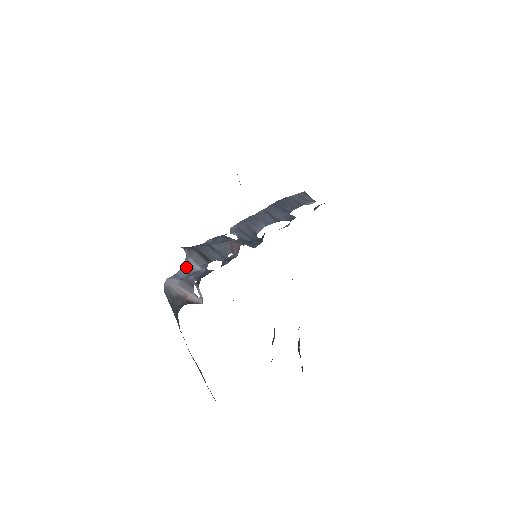
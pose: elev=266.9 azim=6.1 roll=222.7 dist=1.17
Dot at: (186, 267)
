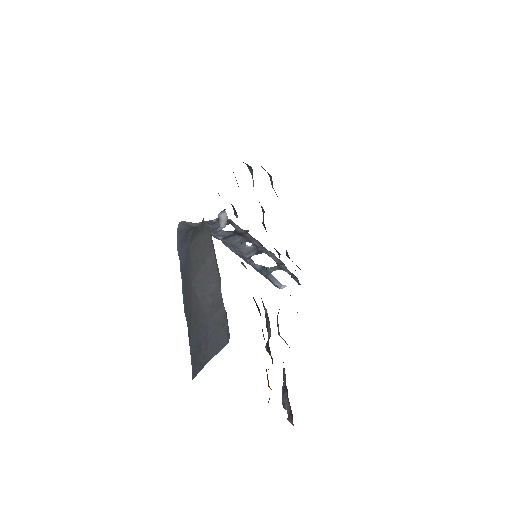
Dot at: occluded
